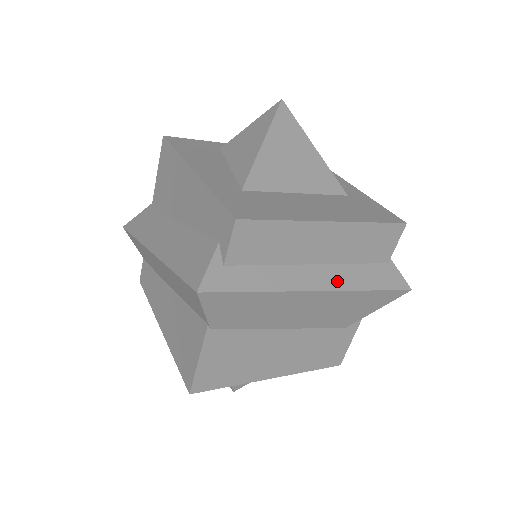
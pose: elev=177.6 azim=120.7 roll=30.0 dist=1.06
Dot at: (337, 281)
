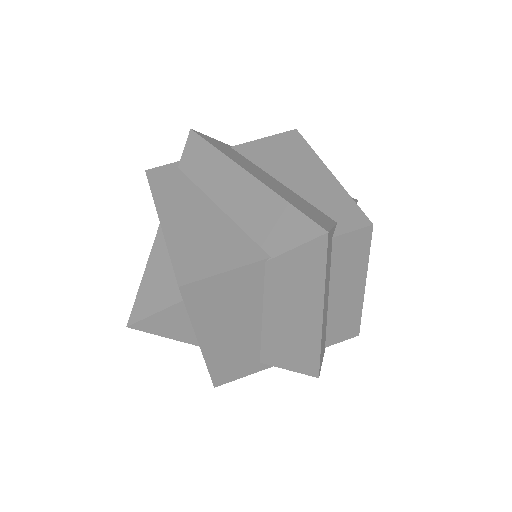
Dot at: (324, 324)
